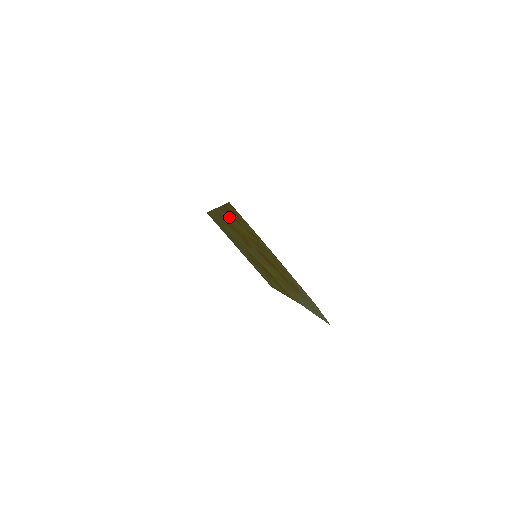
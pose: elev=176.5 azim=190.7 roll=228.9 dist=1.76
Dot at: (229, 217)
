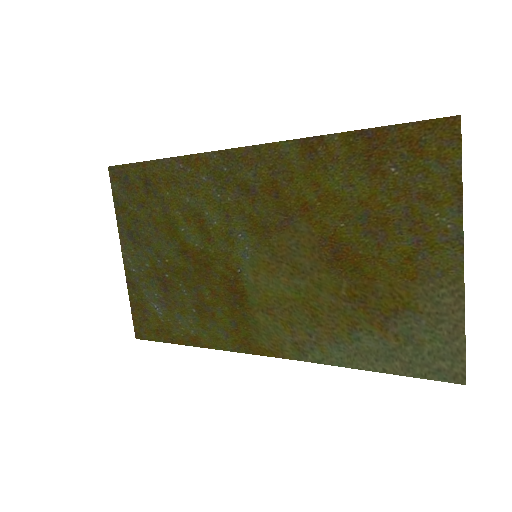
Dot at: (322, 160)
